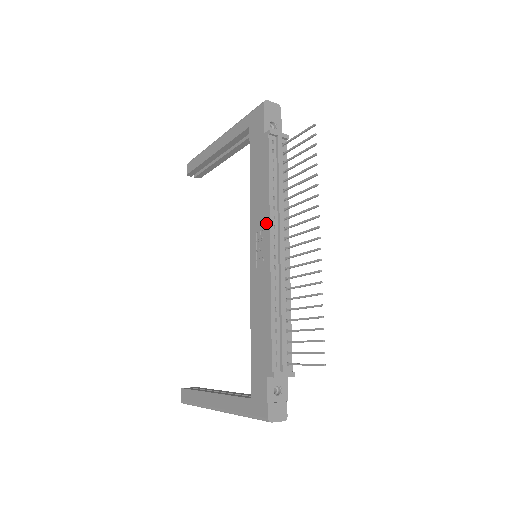
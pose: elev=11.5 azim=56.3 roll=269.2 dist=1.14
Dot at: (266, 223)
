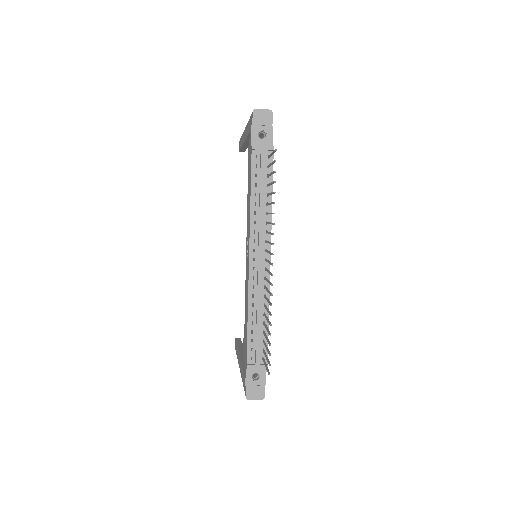
Dot at: (249, 236)
